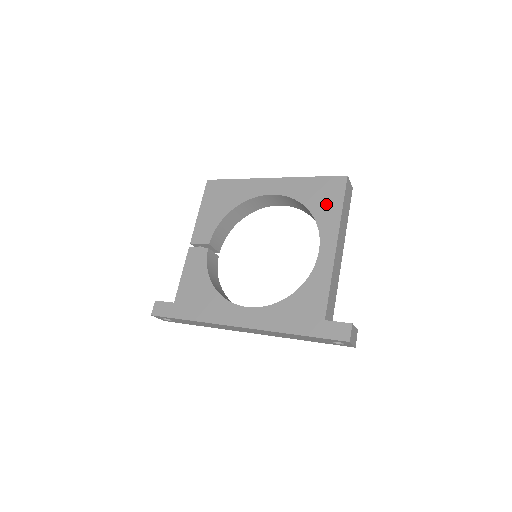
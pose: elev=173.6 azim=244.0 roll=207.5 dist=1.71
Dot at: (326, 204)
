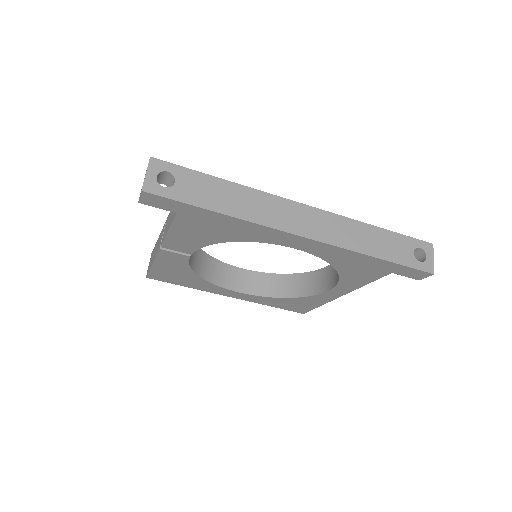
Dot at: occluded
